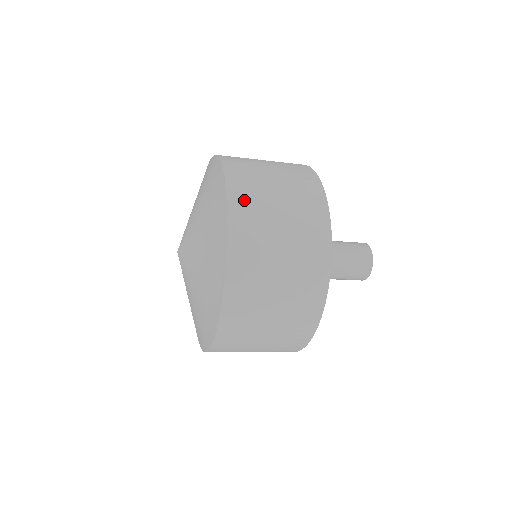
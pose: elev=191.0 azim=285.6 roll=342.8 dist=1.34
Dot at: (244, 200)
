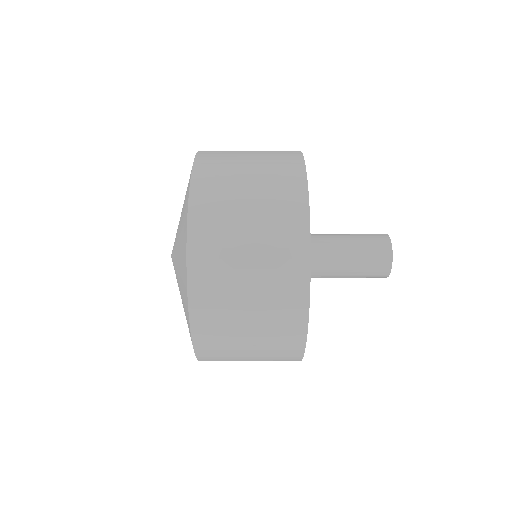
Dot at: (207, 239)
